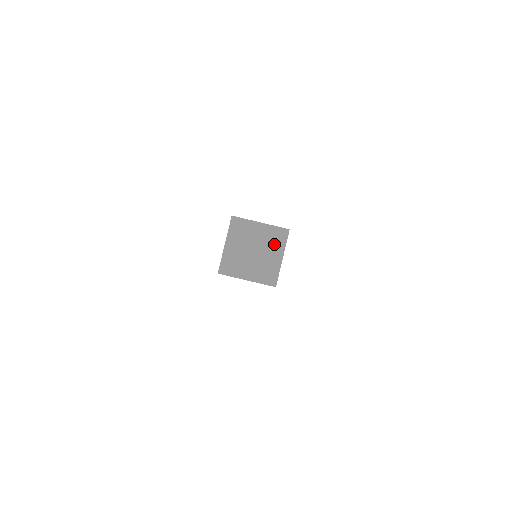
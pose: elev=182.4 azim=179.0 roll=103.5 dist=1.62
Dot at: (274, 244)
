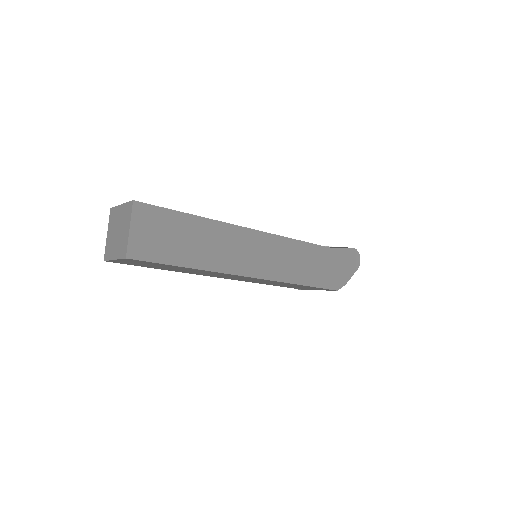
Dot at: (126, 219)
